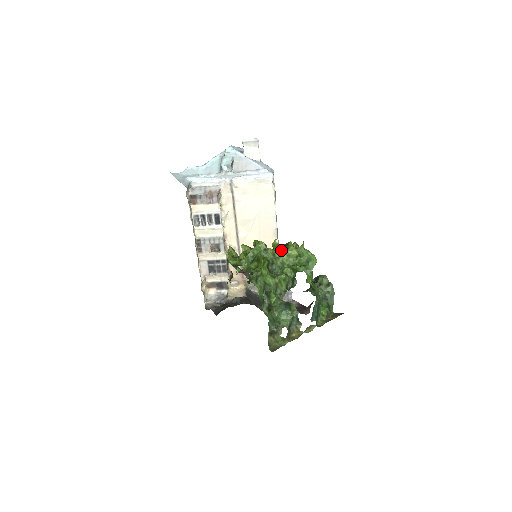
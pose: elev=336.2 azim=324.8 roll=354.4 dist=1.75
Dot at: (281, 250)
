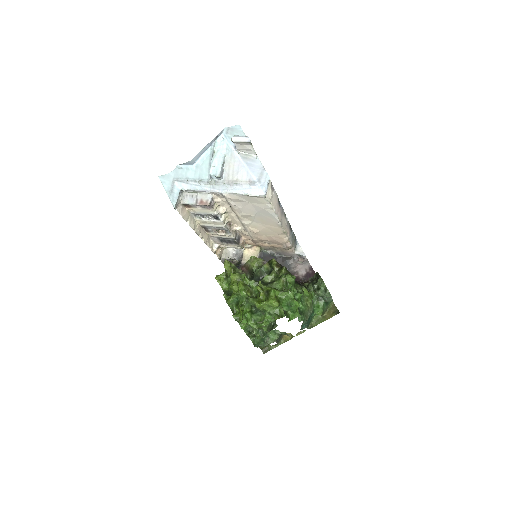
Dot at: (260, 304)
